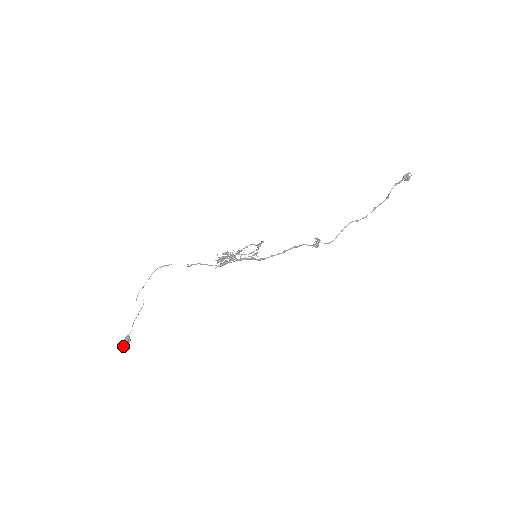
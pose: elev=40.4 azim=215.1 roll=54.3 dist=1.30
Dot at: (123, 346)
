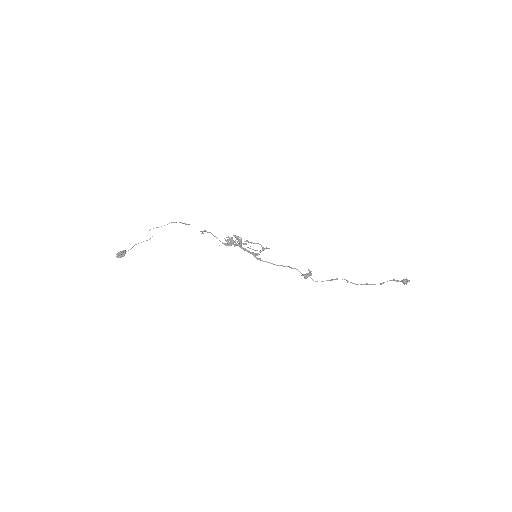
Dot at: (117, 256)
